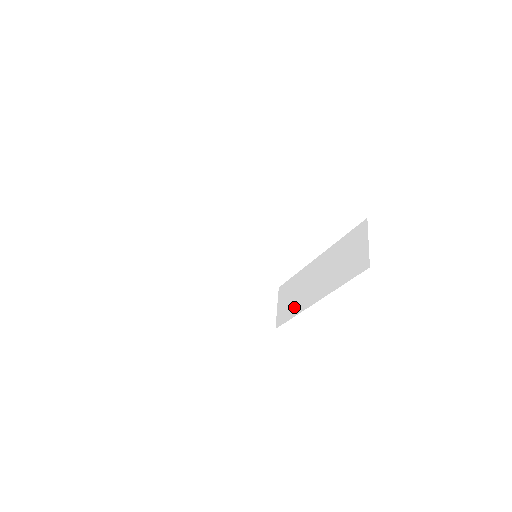
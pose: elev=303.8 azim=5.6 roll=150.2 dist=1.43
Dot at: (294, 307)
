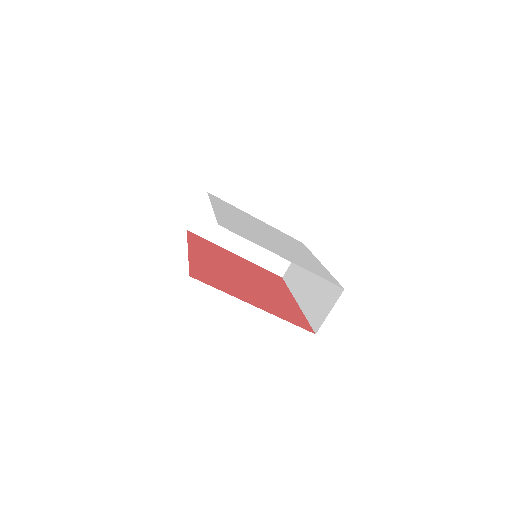
Dot at: (293, 281)
